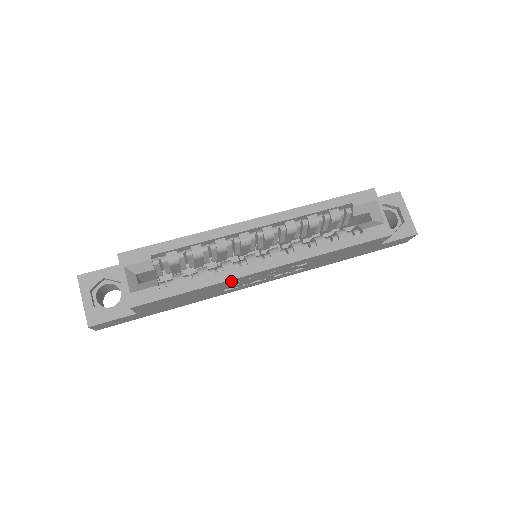
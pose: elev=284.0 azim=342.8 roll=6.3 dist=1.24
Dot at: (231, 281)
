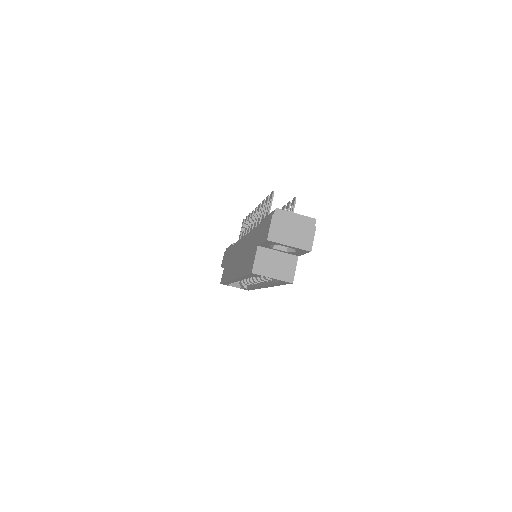
Dot at: occluded
